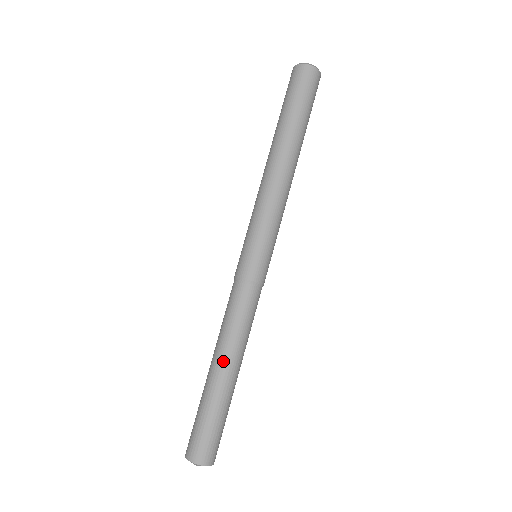
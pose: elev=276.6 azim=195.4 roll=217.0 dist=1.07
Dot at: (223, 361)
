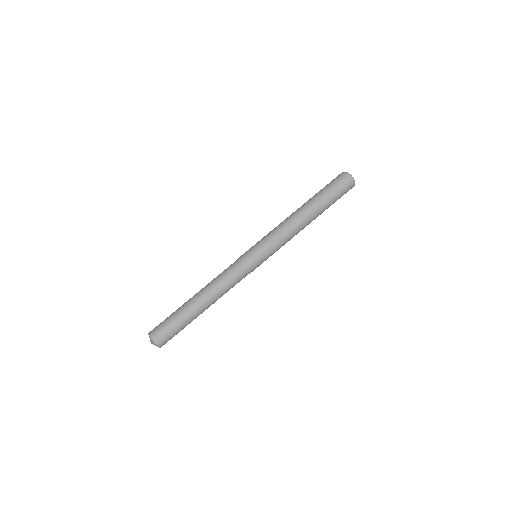
Dot at: (205, 301)
